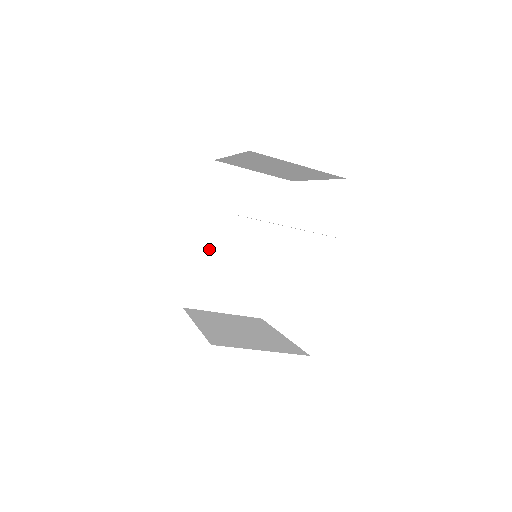
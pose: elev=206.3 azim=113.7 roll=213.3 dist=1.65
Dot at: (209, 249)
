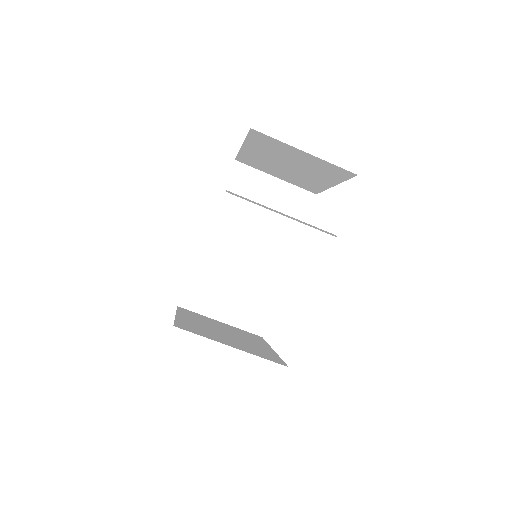
Dot at: (216, 249)
